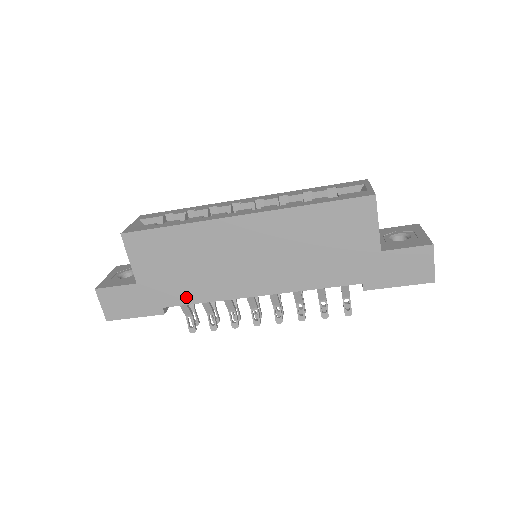
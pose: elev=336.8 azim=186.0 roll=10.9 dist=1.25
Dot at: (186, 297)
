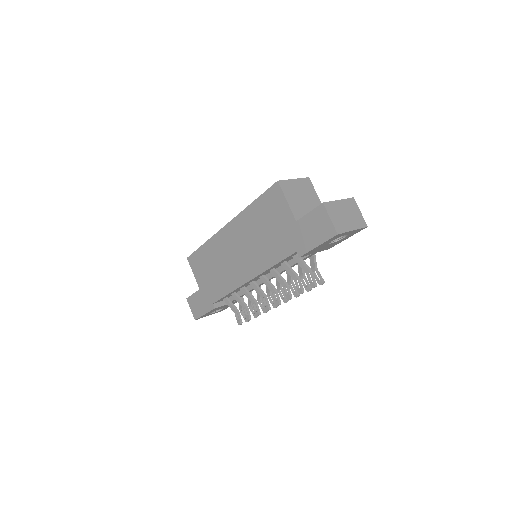
Dot at: (220, 292)
